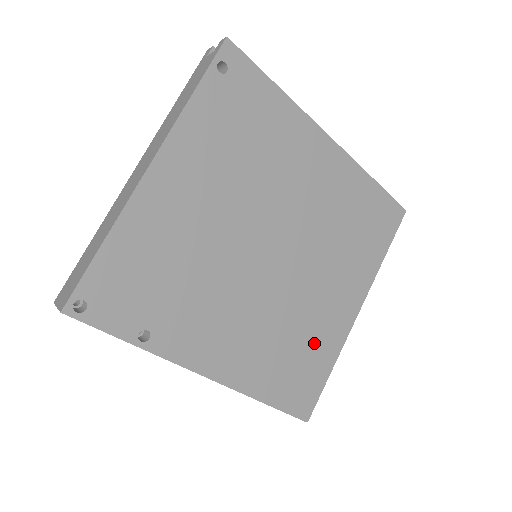
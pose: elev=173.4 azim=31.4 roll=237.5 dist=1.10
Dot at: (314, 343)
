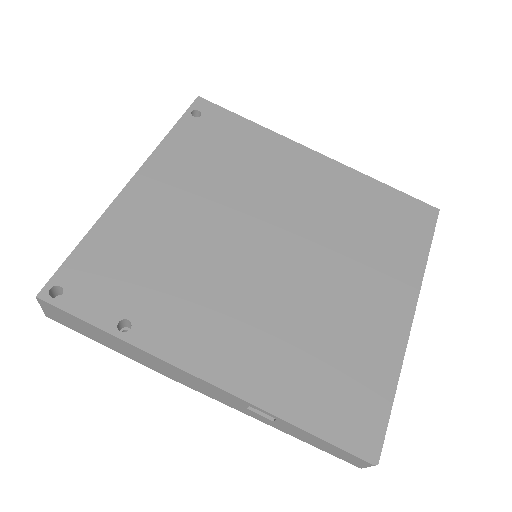
Dot at: (356, 350)
